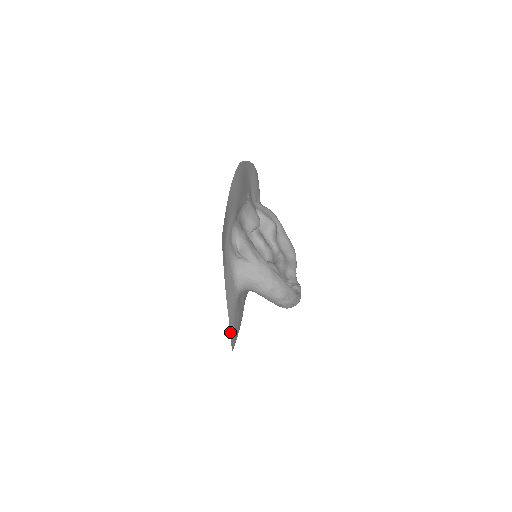
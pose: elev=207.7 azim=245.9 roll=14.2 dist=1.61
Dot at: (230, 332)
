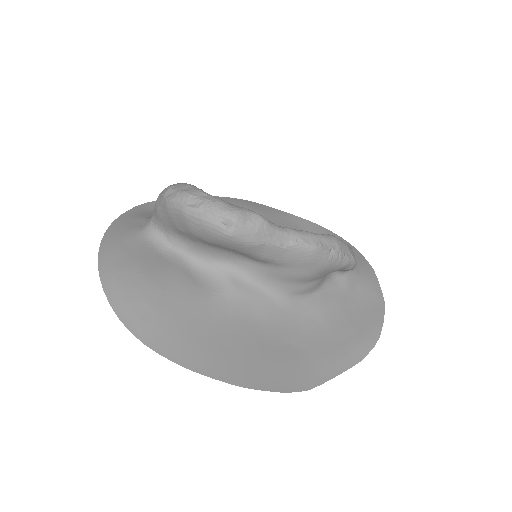
Dot at: (99, 258)
